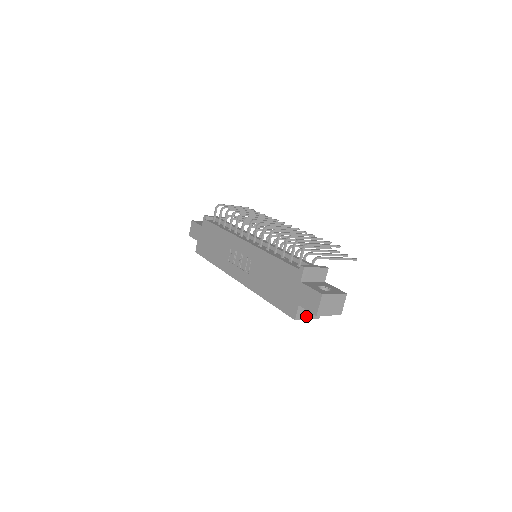
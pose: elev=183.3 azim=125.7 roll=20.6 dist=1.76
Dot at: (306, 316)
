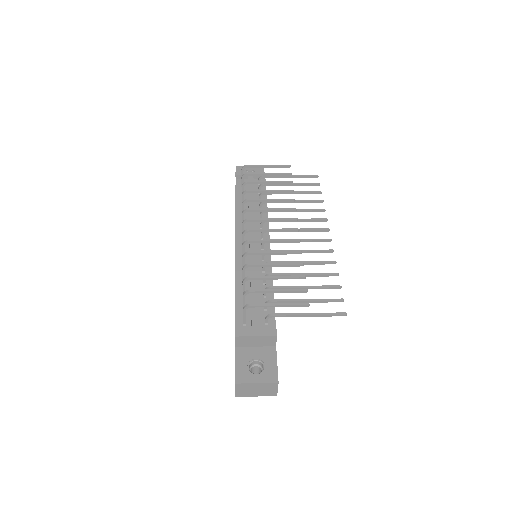
Dot at: occluded
